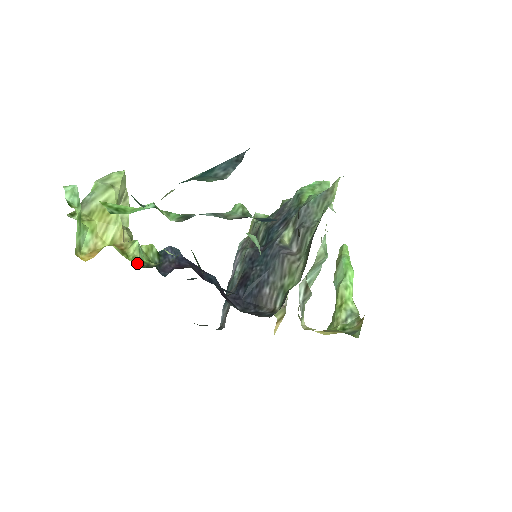
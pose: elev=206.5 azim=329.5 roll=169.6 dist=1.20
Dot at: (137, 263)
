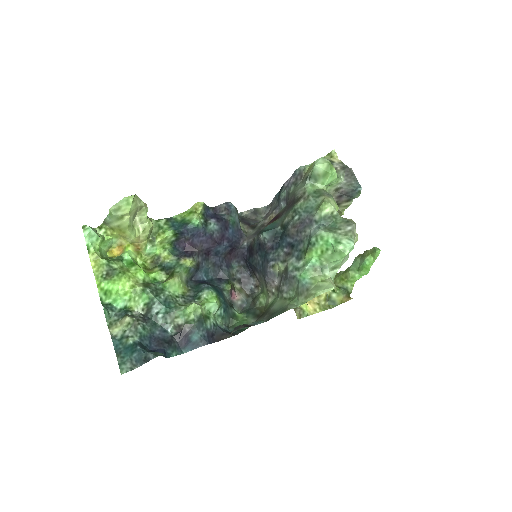
Dot at: (148, 261)
